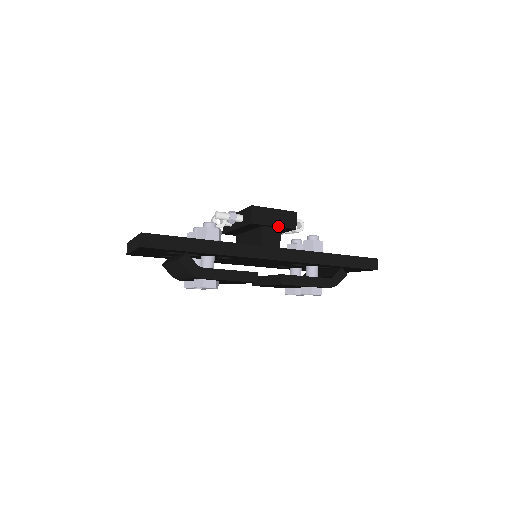
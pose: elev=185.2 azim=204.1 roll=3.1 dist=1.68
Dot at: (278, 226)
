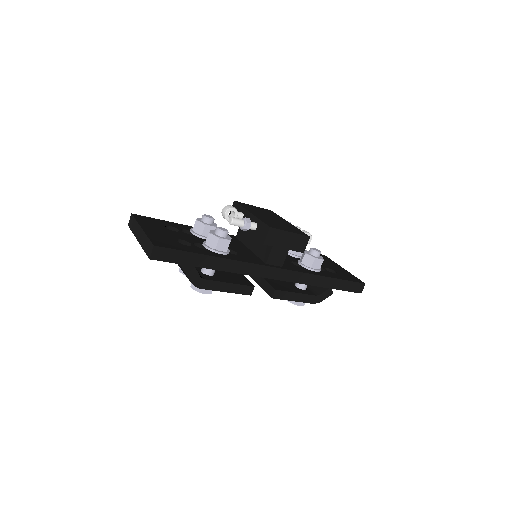
Dot at: (288, 249)
